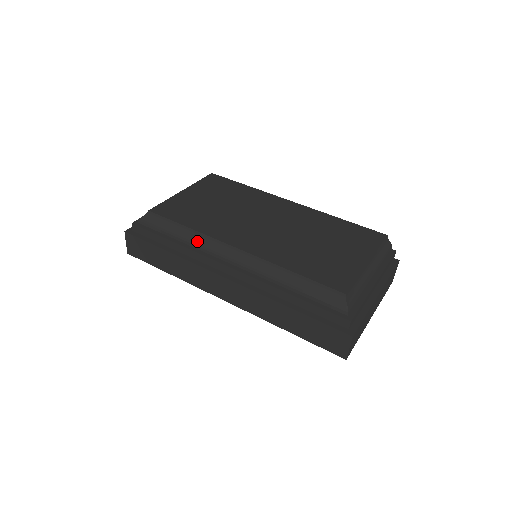
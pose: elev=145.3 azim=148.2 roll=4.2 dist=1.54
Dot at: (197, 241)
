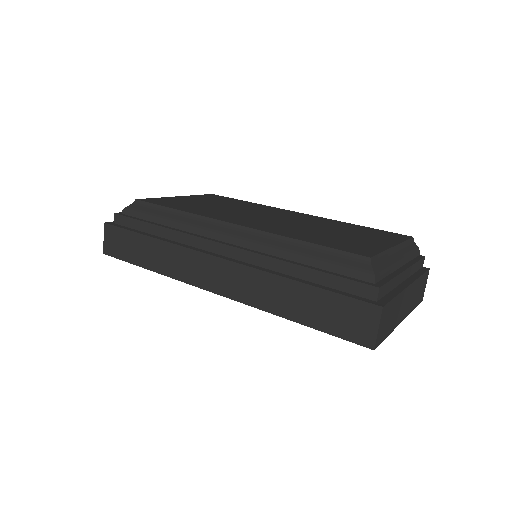
Dot at: (187, 222)
